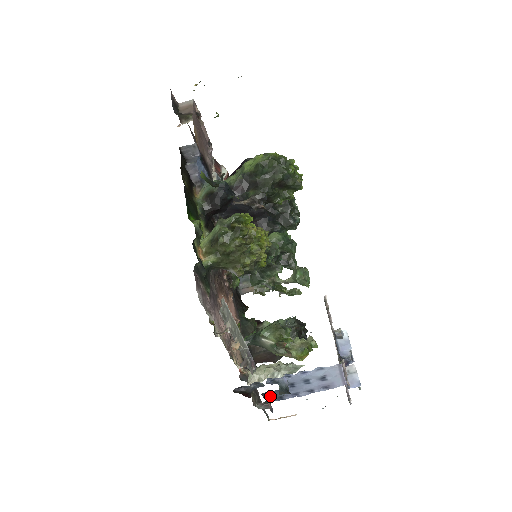
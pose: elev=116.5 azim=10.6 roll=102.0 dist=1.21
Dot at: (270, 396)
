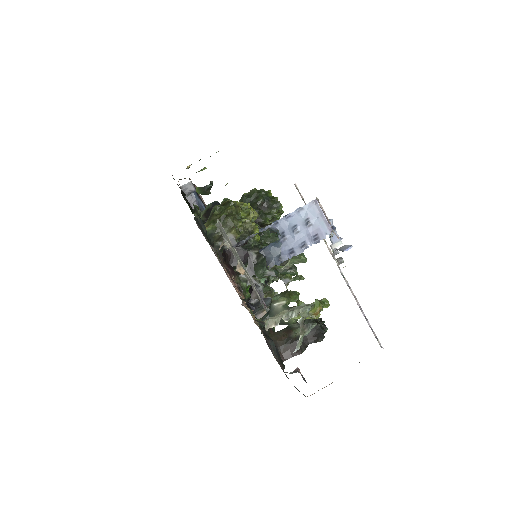
Dot at: (268, 256)
